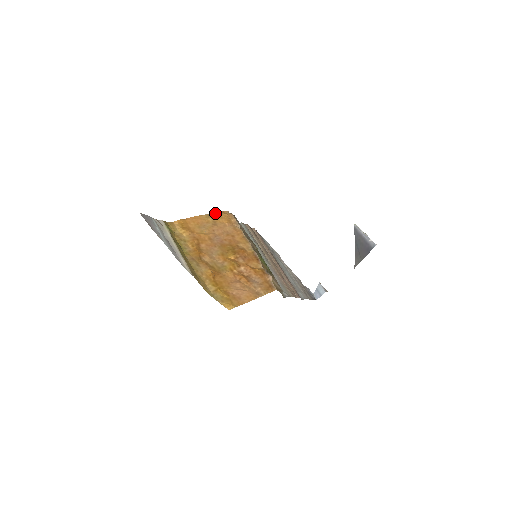
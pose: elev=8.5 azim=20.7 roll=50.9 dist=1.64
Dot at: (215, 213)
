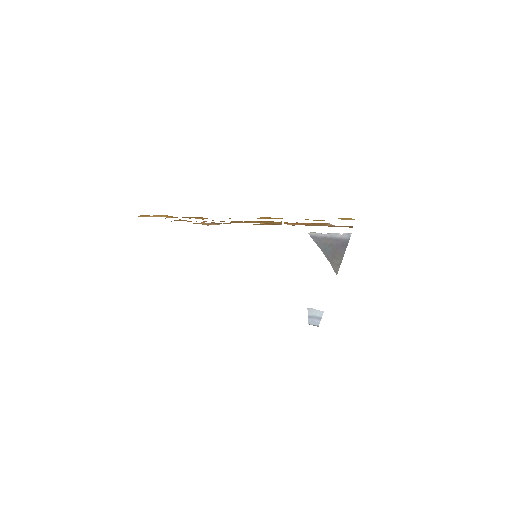
Dot at: occluded
